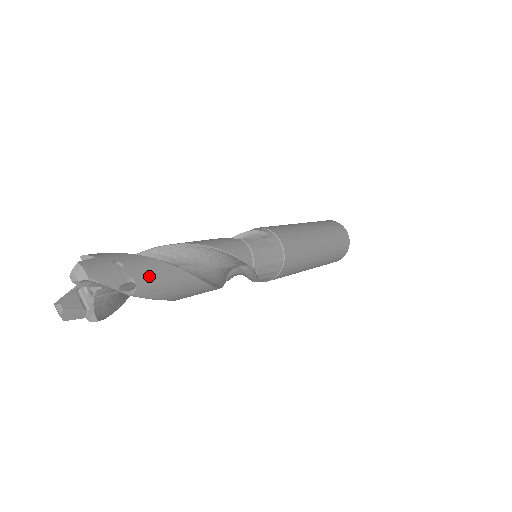
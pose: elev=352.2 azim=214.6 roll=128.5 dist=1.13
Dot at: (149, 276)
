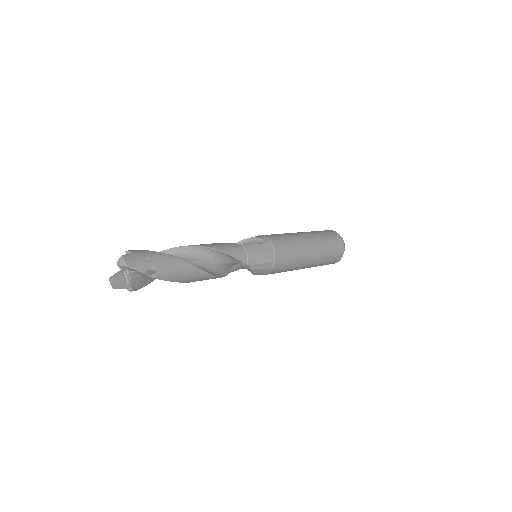
Dot at: (166, 266)
